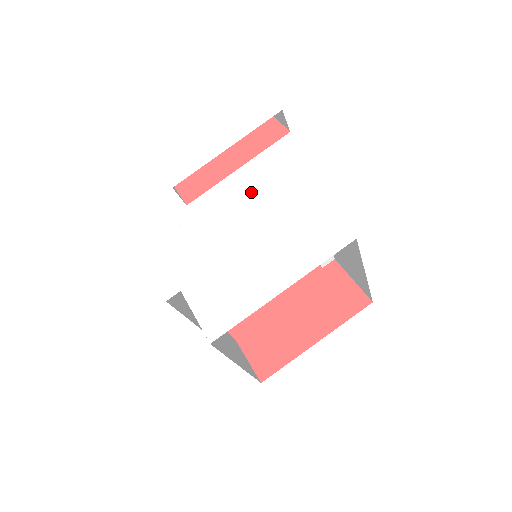
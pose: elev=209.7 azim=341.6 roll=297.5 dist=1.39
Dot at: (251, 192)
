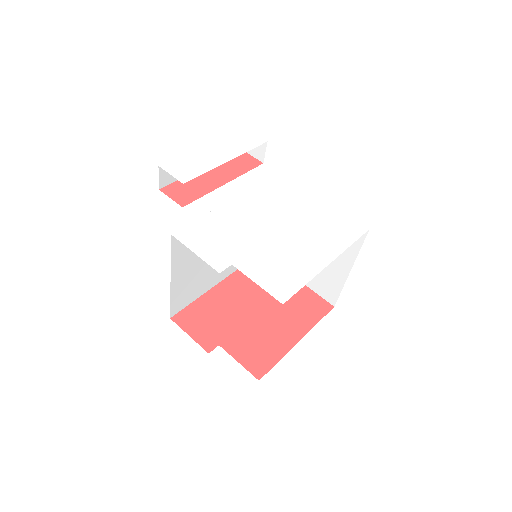
Dot at: (267, 193)
